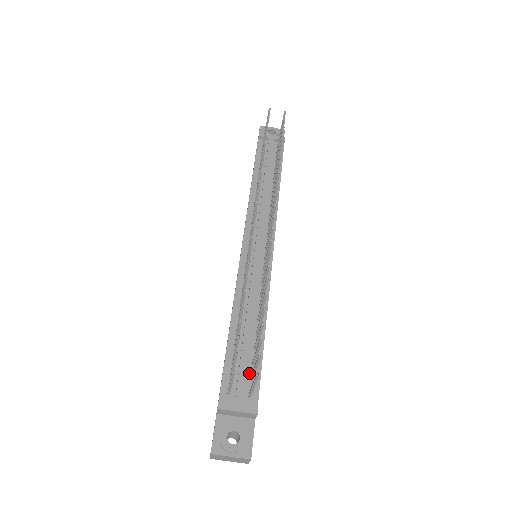
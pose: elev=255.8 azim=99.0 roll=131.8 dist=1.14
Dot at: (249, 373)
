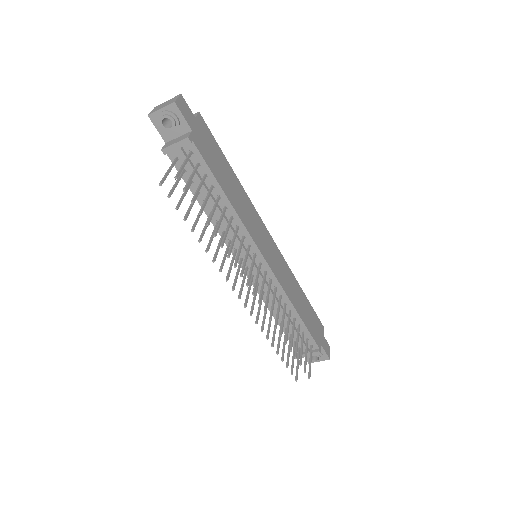
Dot at: (304, 337)
